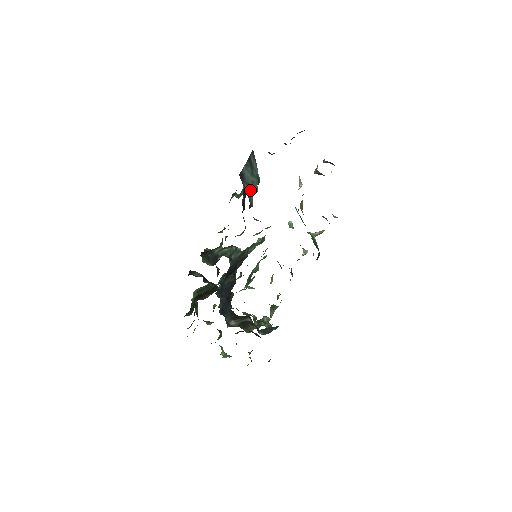
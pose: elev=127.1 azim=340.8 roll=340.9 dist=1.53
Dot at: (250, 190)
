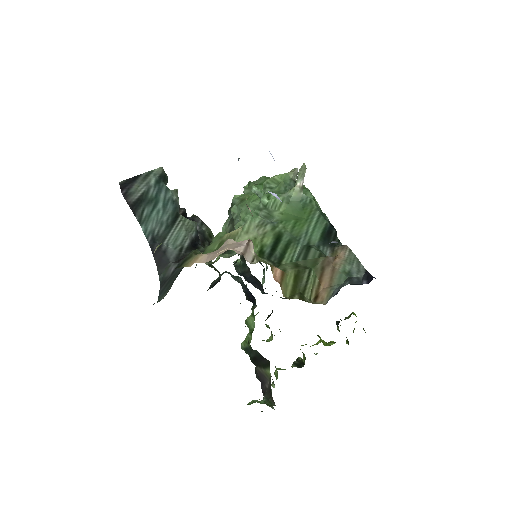
Dot at: (175, 222)
